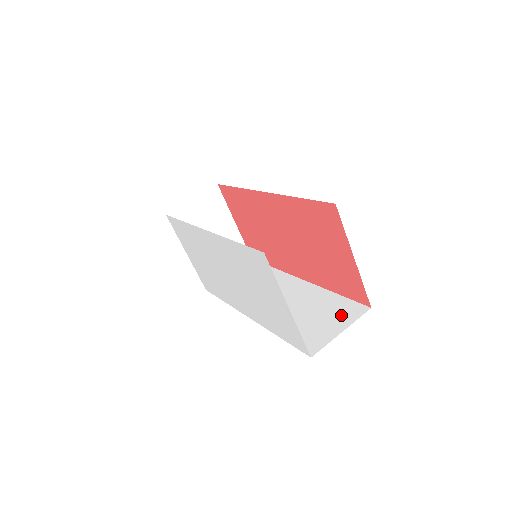
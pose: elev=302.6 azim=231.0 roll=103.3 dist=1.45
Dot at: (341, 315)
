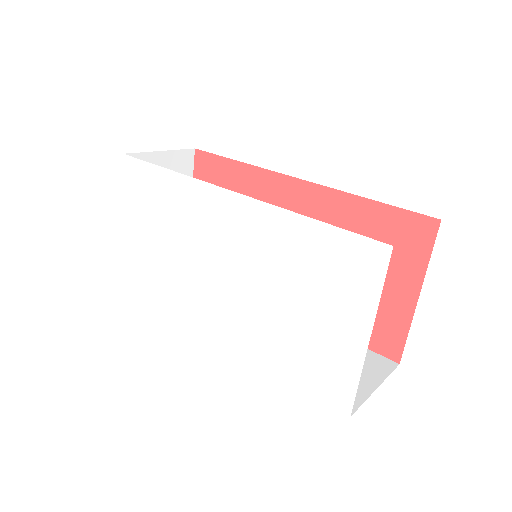
Dot at: (363, 365)
